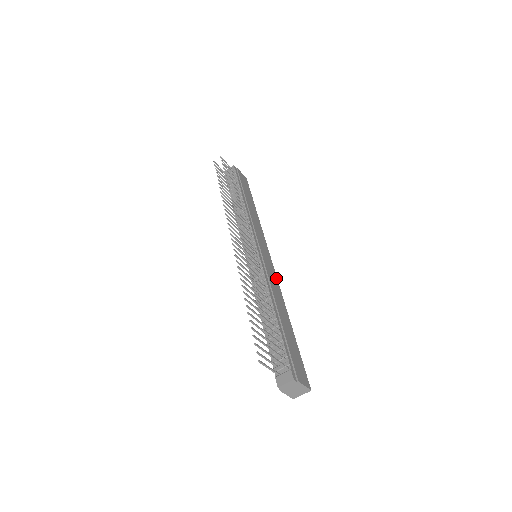
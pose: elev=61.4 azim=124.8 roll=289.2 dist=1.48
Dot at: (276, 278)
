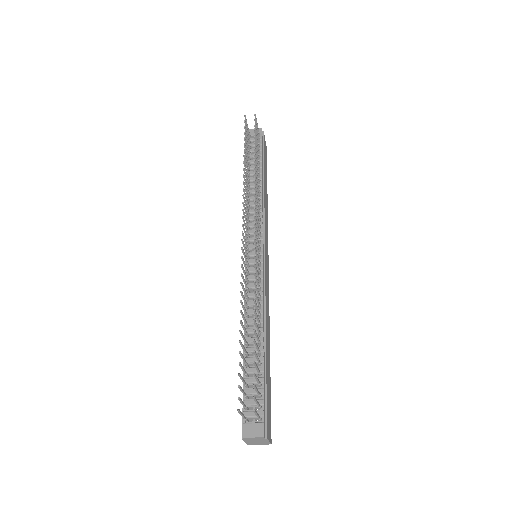
Dot at: (268, 290)
